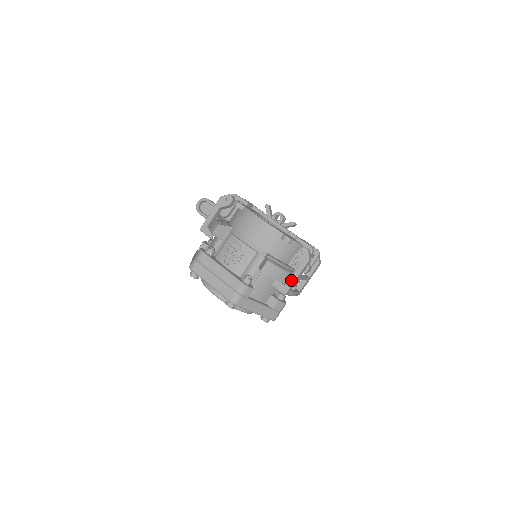
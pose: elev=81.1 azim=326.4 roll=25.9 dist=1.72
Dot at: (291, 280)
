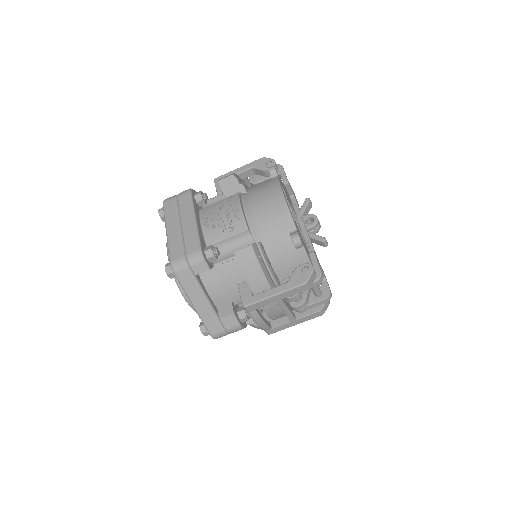
Dot at: (265, 294)
